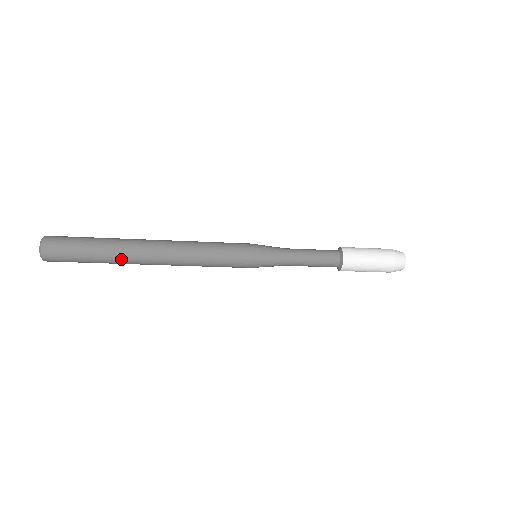
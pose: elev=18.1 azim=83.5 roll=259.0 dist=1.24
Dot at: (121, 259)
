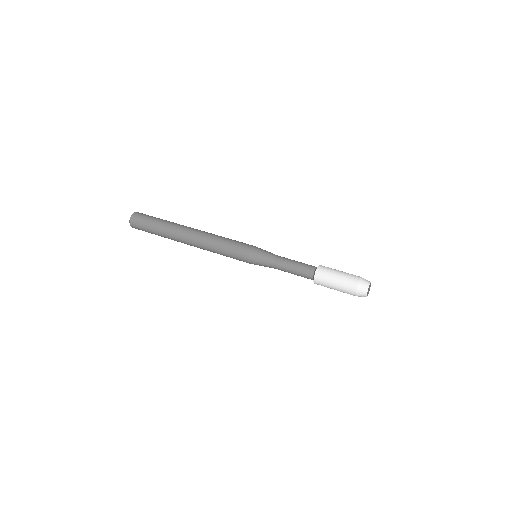
Dot at: occluded
